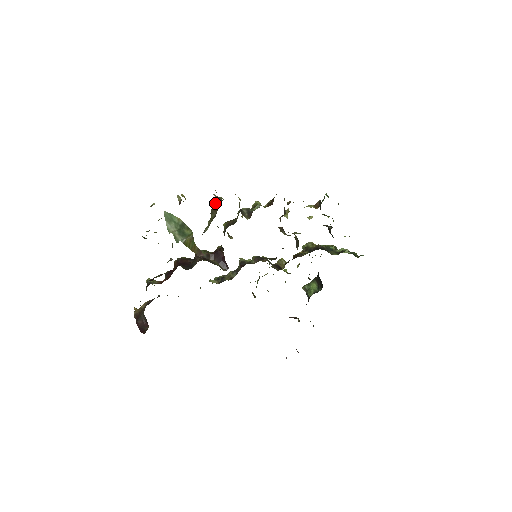
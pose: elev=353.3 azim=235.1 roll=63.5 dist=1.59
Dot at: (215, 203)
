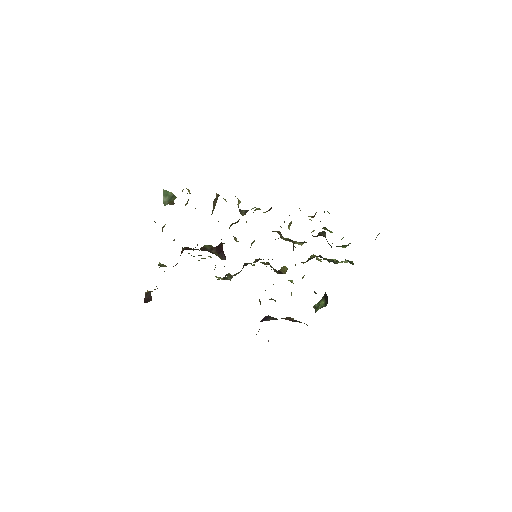
Dot at: (215, 199)
